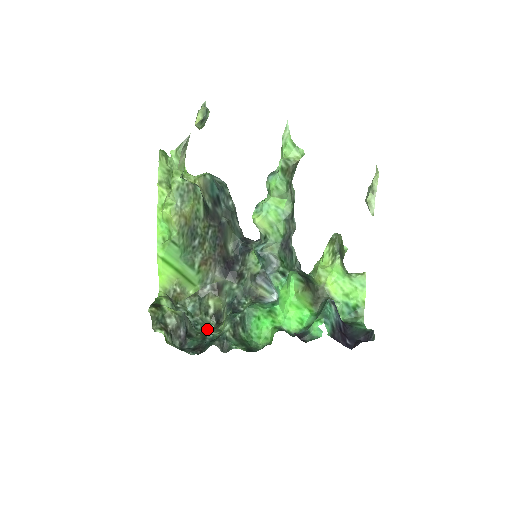
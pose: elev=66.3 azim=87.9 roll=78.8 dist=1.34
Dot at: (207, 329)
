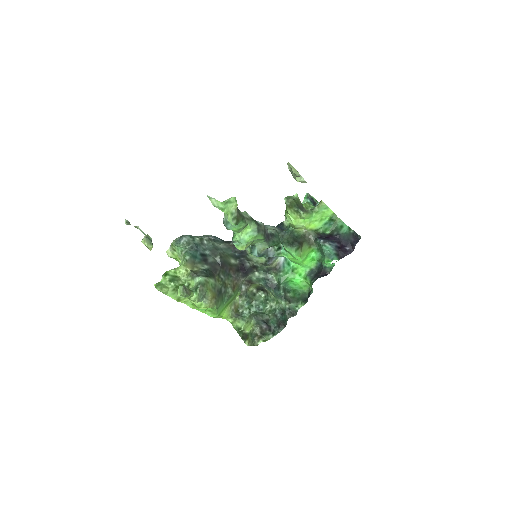
Dot at: (266, 303)
